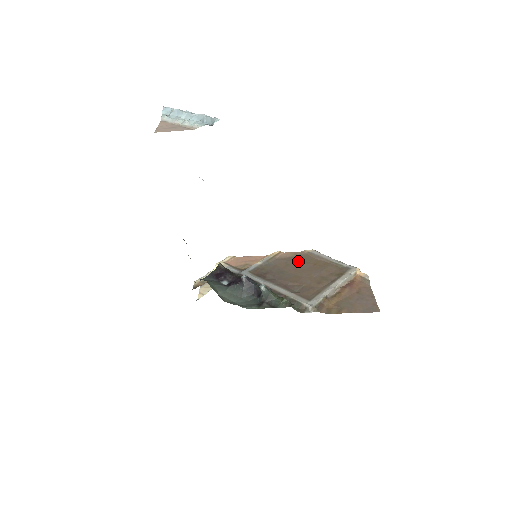
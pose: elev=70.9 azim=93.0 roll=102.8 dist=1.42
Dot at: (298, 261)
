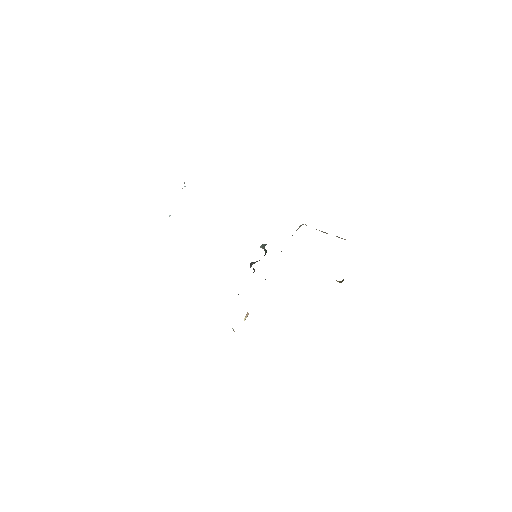
Dot at: occluded
